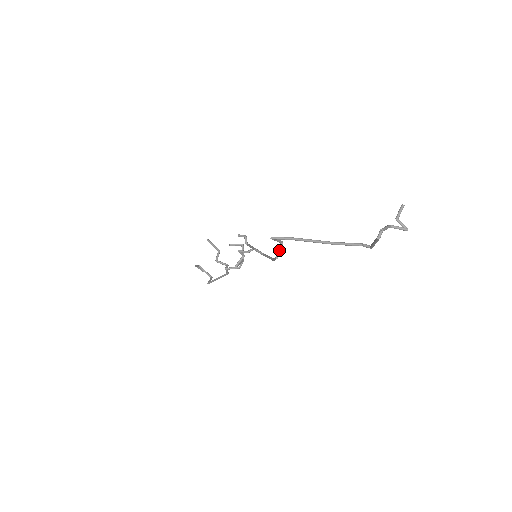
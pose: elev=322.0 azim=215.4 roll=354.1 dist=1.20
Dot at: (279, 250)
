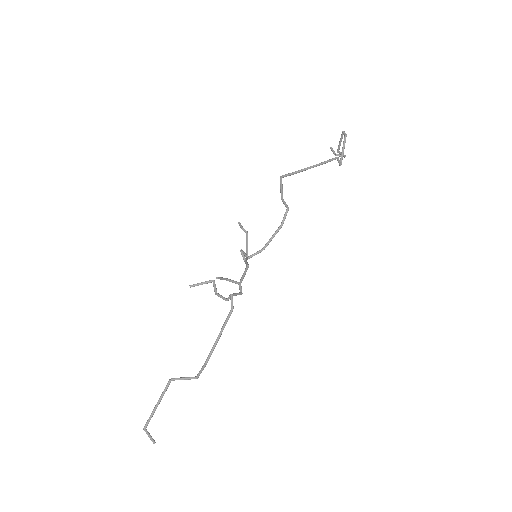
Dot at: (285, 203)
